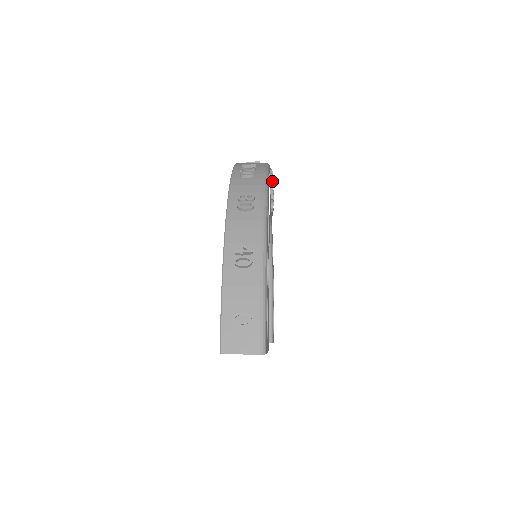
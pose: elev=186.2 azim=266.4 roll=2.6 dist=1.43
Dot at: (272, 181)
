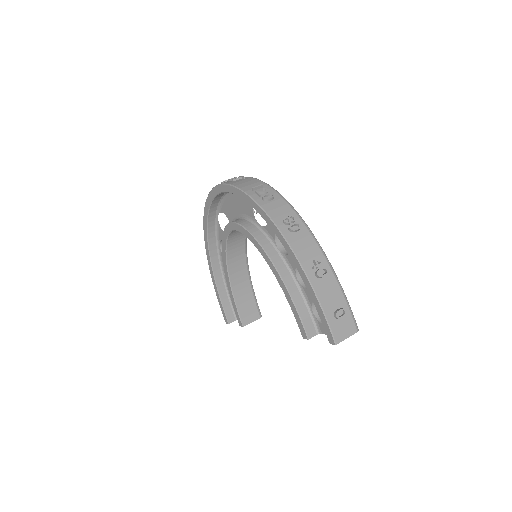
Dot at: occluded
